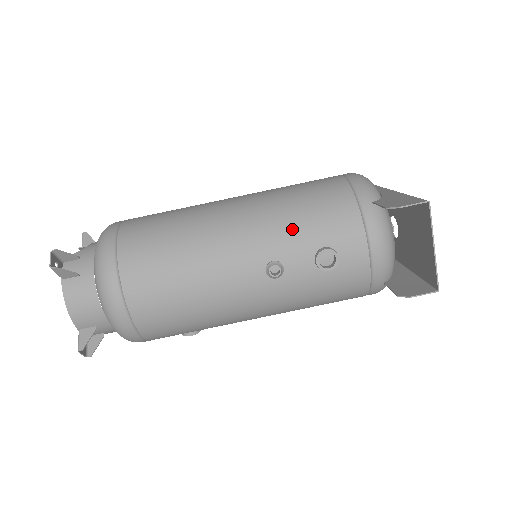
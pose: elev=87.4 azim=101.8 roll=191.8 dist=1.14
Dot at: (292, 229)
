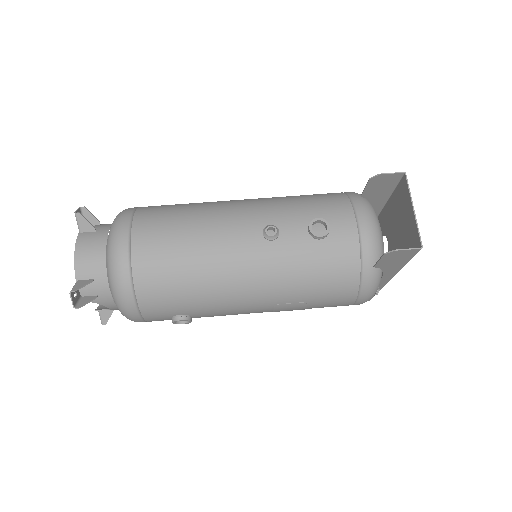
Dot at: (290, 206)
